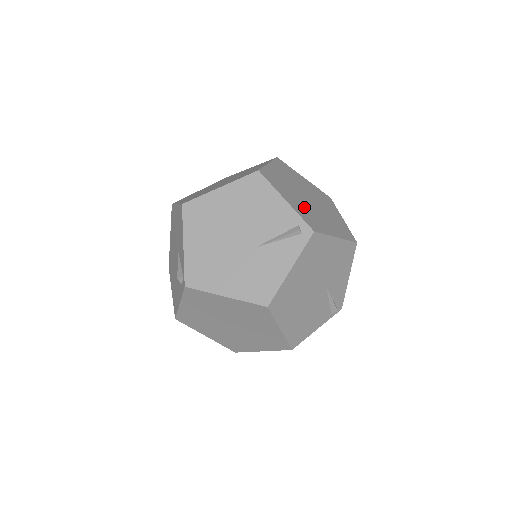
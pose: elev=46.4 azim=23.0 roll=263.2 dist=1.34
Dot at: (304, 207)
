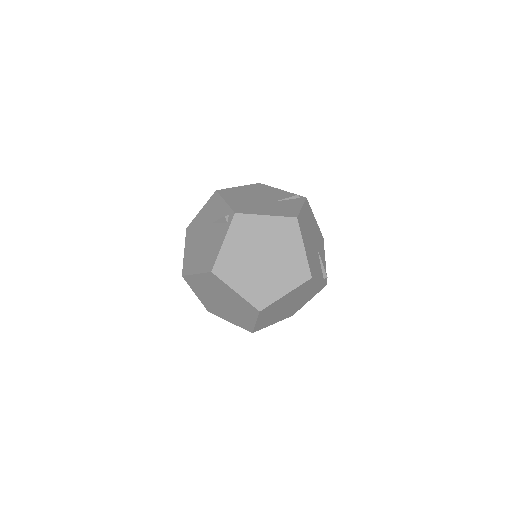
Dot at: occluded
